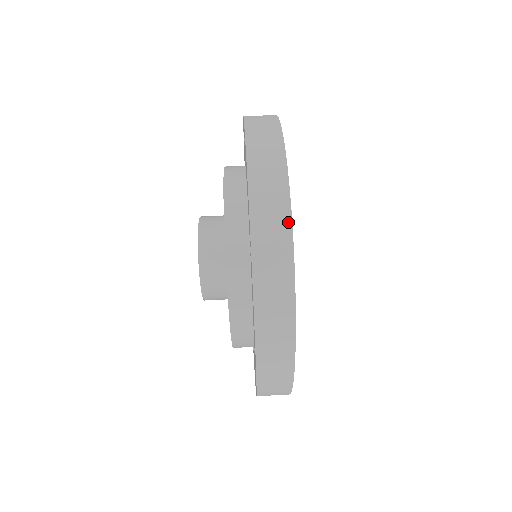
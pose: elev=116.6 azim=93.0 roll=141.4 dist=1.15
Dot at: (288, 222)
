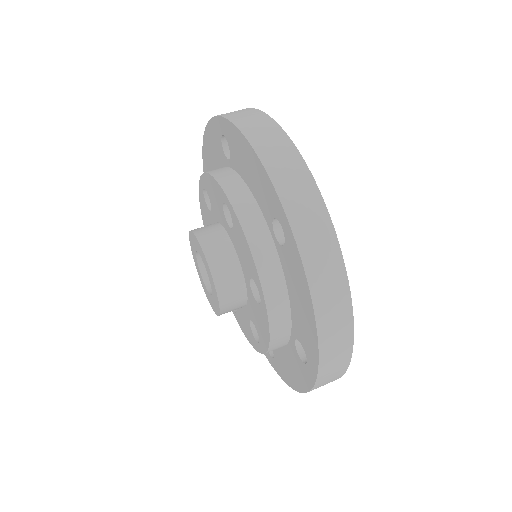
Dot at: (318, 197)
